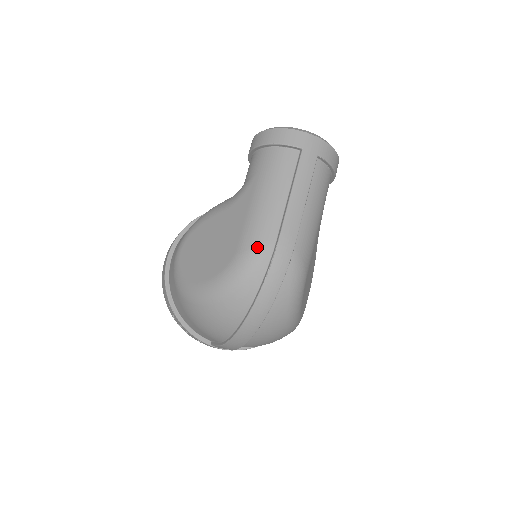
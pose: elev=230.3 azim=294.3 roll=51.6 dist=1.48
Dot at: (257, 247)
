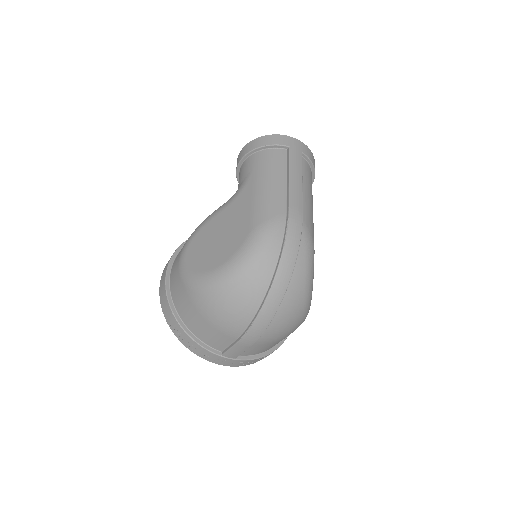
Dot at: (271, 220)
